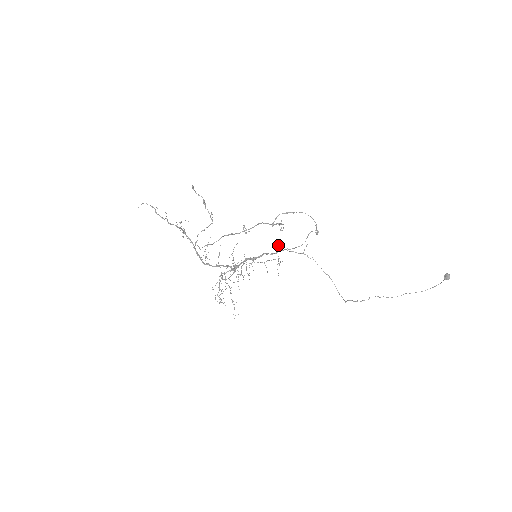
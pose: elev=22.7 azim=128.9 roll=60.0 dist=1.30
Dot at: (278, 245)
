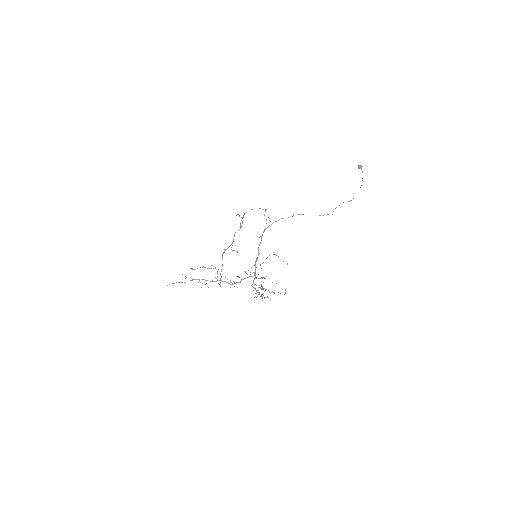
Dot at: occluded
